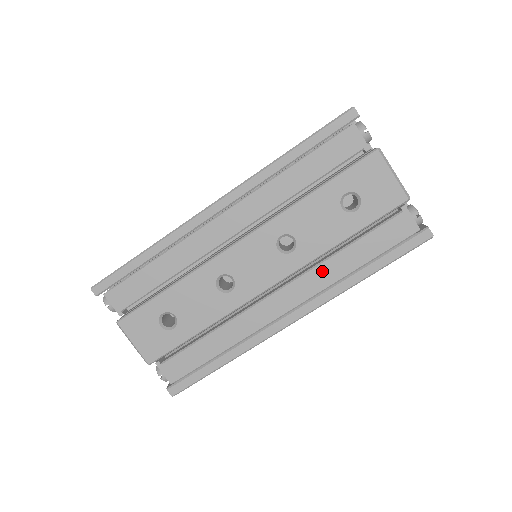
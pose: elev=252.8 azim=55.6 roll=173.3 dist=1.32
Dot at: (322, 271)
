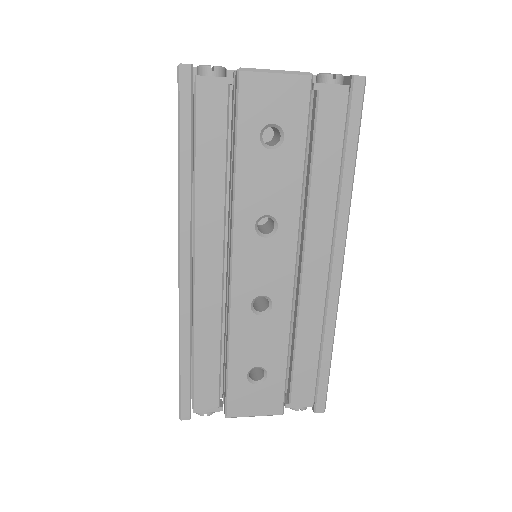
Dot at: (316, 210)
